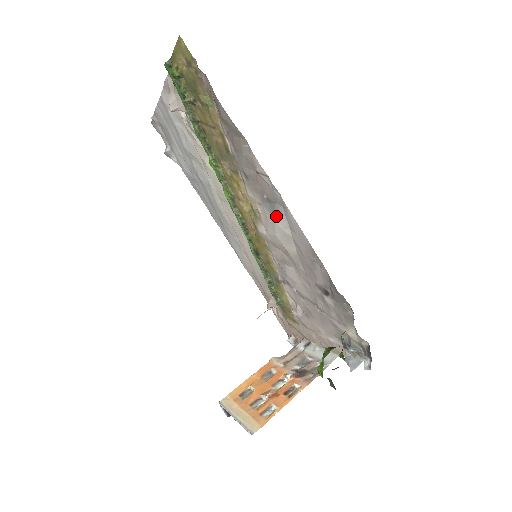
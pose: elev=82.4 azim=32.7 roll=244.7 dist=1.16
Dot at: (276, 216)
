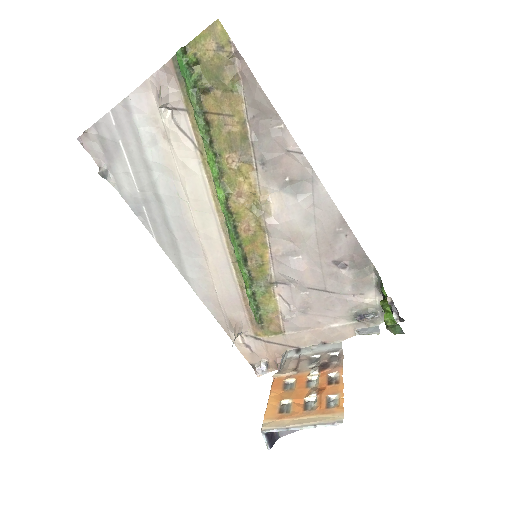
Dot at: (300, 196)
